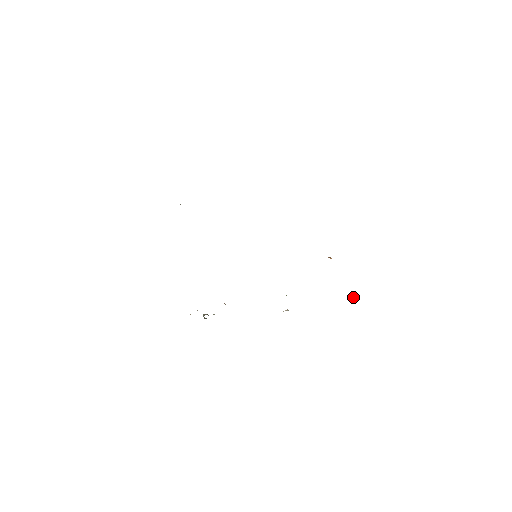
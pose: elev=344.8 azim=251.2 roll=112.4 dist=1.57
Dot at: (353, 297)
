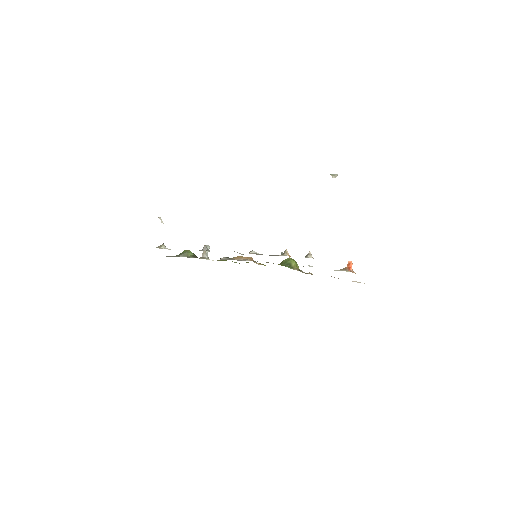
Dot at: (357, 282)
